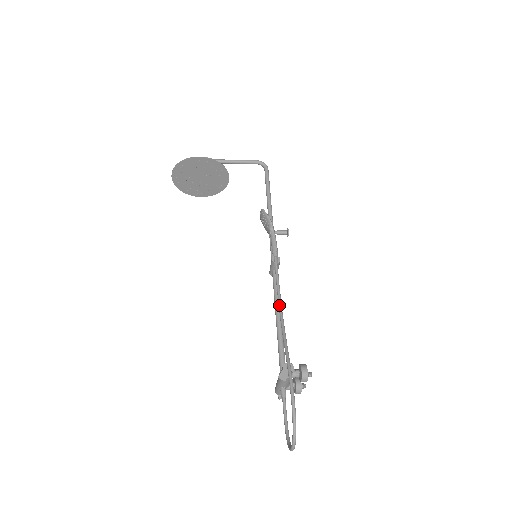
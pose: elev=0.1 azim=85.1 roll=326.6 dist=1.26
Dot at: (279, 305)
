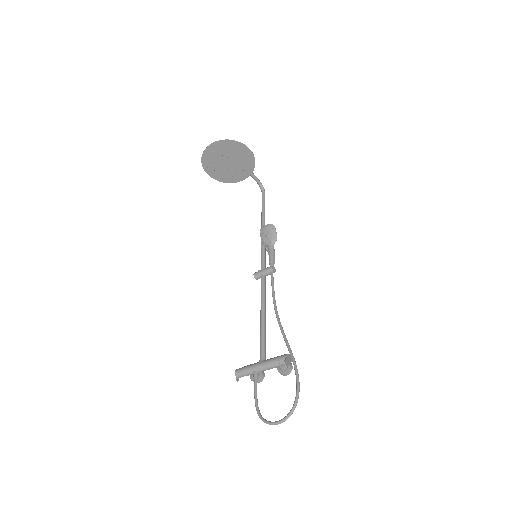
Dot at: (276, 306)
